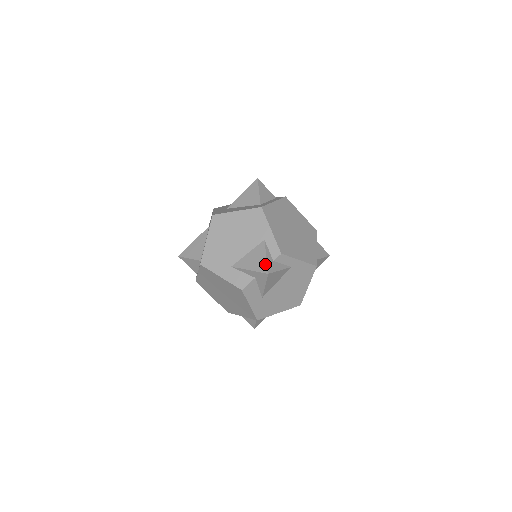
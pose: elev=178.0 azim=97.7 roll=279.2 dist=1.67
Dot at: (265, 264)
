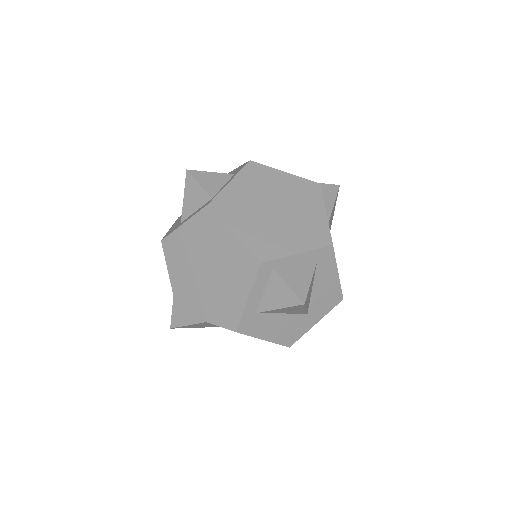
Dot at: occluded
